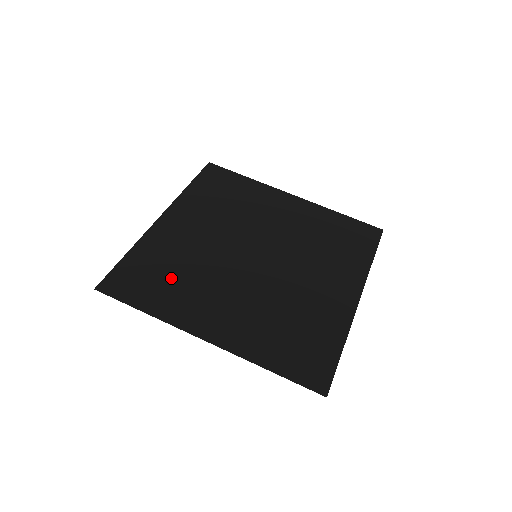
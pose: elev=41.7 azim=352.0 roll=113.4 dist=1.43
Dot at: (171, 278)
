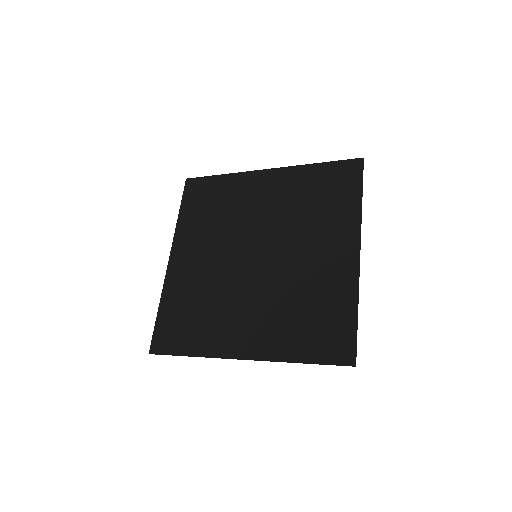
Dot at: (198, 315)
